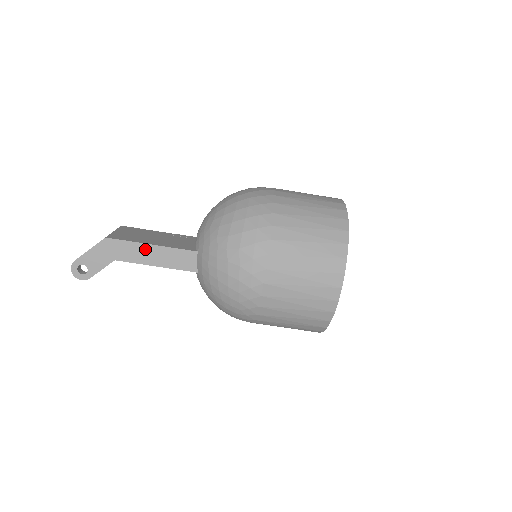
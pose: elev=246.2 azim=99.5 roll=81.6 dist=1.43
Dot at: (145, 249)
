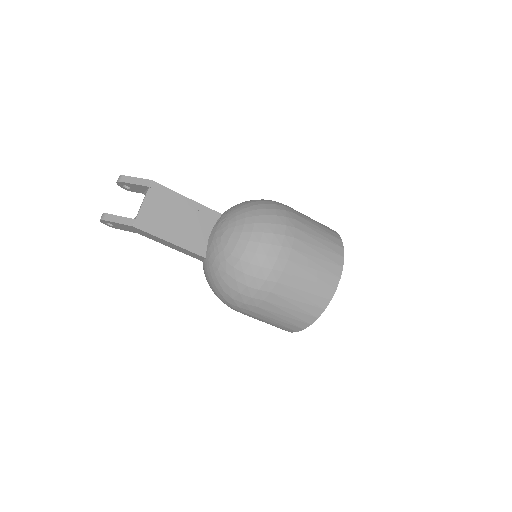
Dot at: (164, 241)
